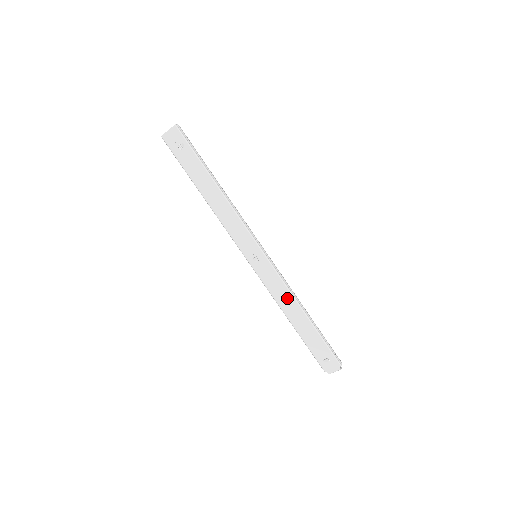
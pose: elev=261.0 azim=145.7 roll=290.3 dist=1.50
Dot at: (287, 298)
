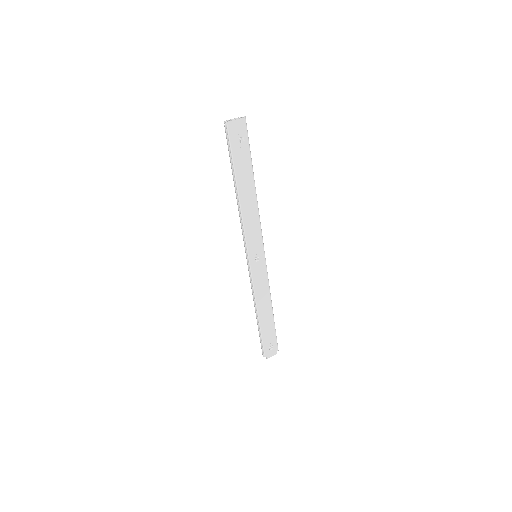
Dot at: (265, 295)
